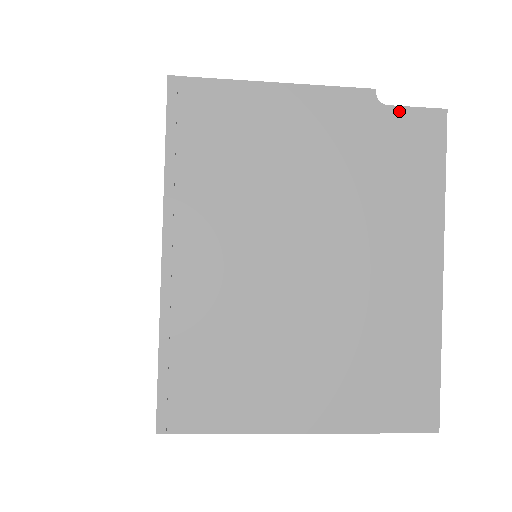
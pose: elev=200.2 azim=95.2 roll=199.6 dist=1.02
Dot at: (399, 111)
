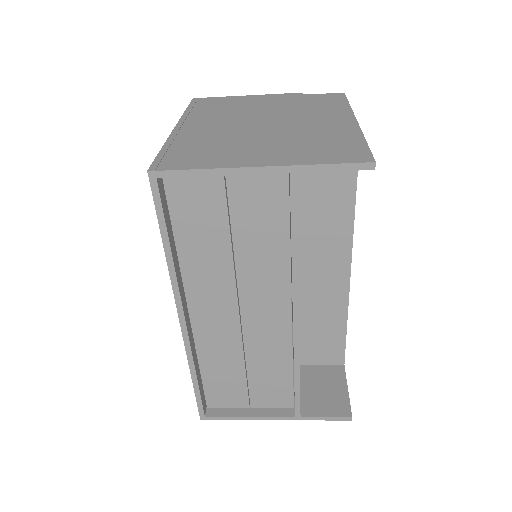
Dot at: (316, 95)
